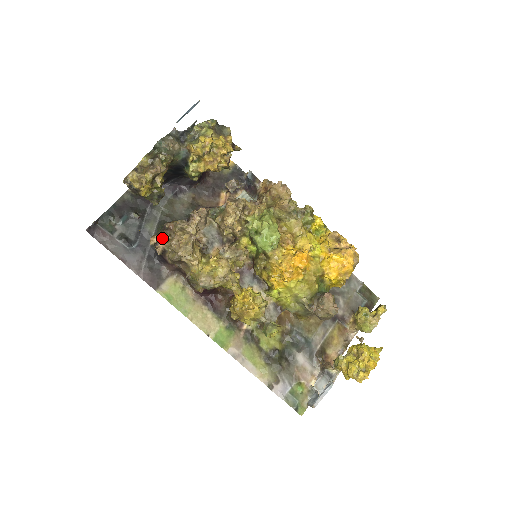
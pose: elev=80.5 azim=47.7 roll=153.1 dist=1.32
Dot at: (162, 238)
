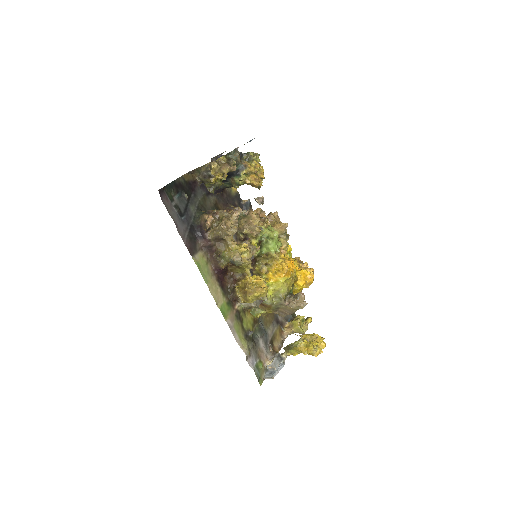
Dot at: (211, 218)
